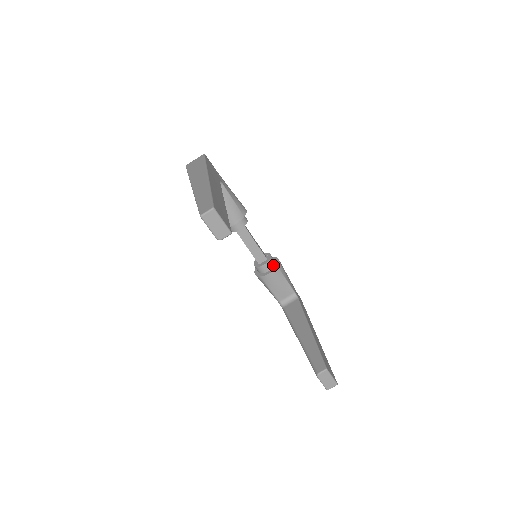
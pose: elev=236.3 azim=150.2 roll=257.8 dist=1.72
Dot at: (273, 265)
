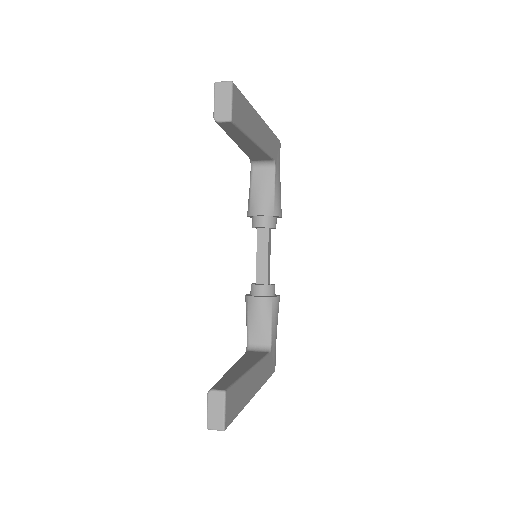
Dot at: (269, 294)
